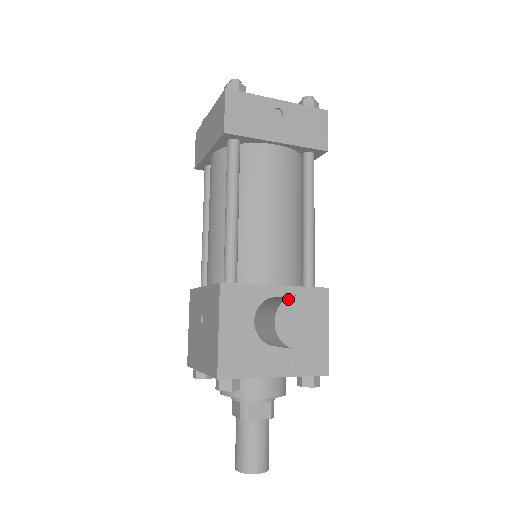
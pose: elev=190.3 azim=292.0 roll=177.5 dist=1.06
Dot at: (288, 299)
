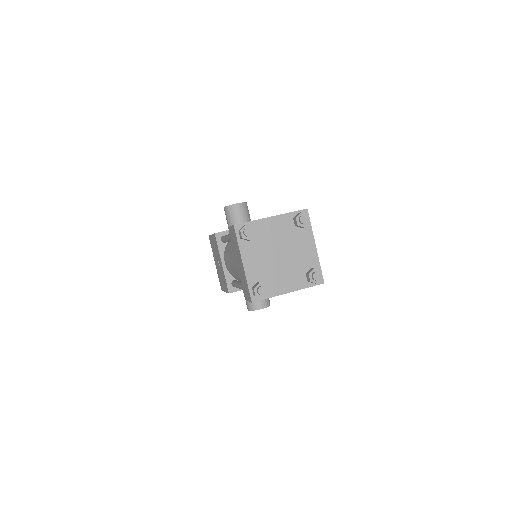
Dot at: occluded
